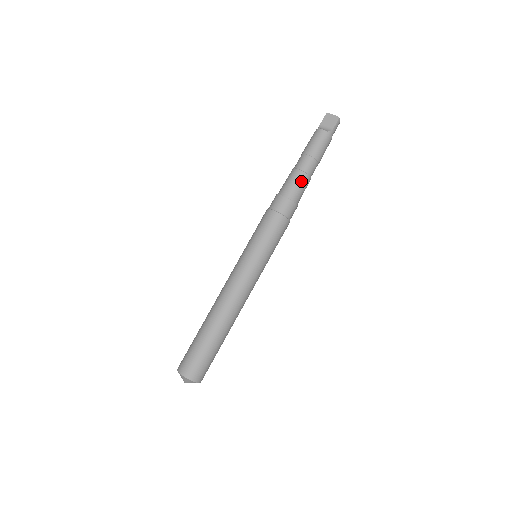
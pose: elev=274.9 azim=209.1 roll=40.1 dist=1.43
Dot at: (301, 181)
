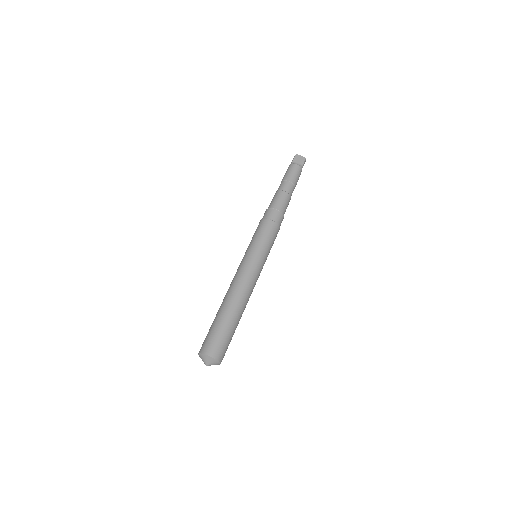
Dot at: (286, 199)
